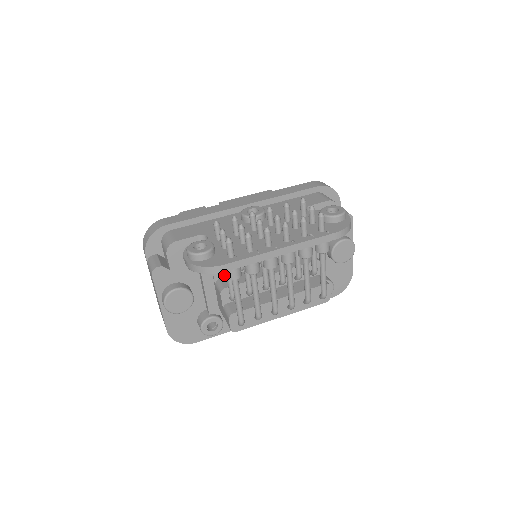
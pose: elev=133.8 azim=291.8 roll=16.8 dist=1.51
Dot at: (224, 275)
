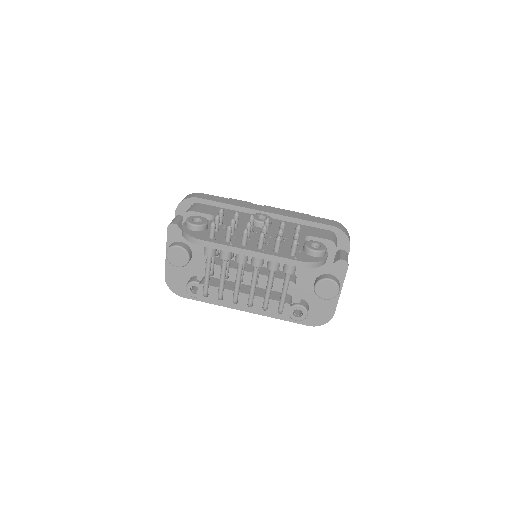
Dot at: occluded
